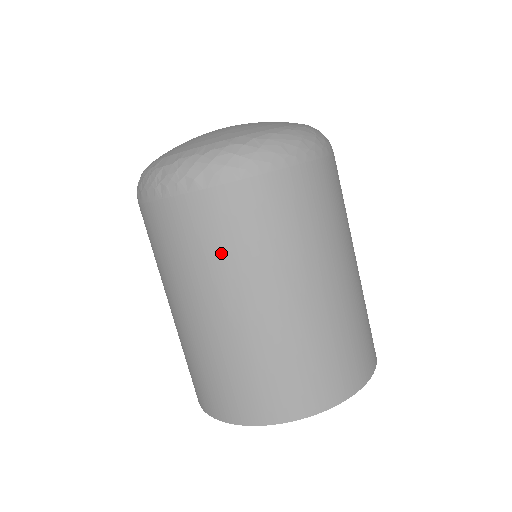
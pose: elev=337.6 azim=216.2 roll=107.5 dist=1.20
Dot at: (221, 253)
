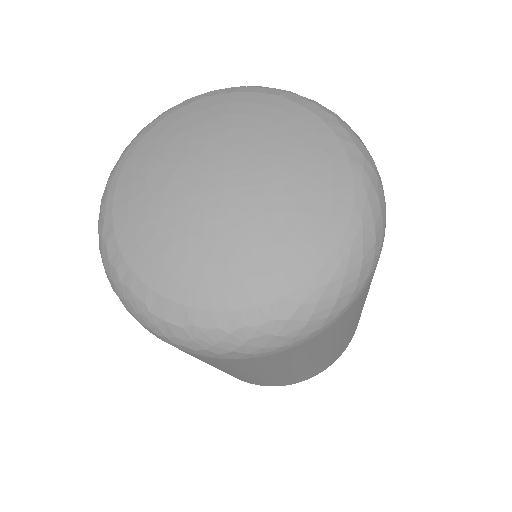
Dot at: (247, 369)
